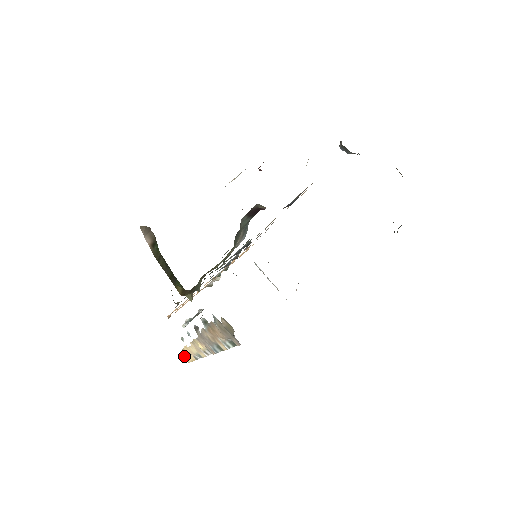
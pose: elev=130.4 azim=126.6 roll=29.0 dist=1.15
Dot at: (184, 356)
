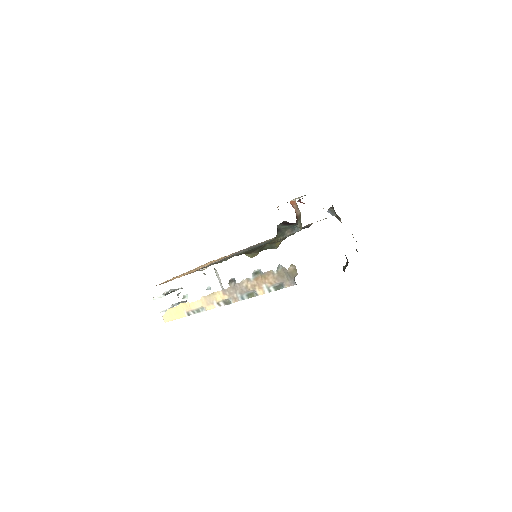
Dot at: (165, 316)
